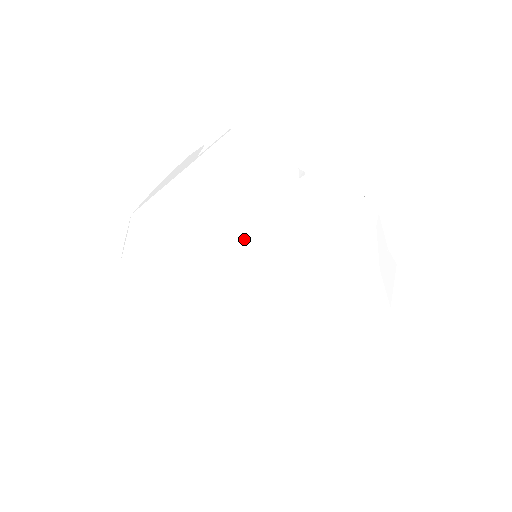
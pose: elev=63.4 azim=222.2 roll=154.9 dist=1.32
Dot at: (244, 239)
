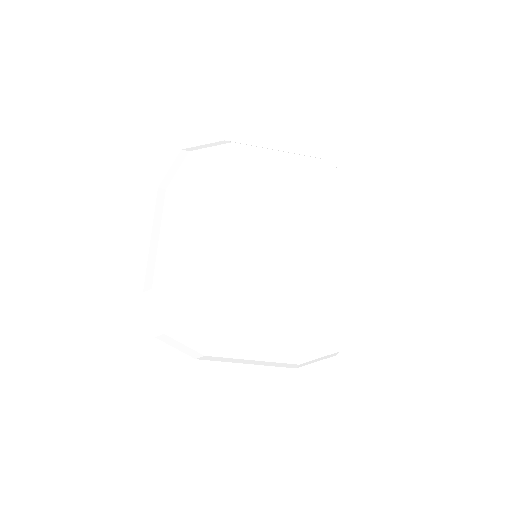
Dot at: (322, 219)
